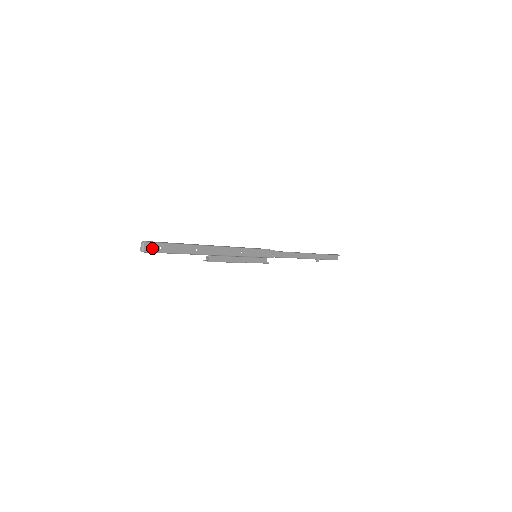
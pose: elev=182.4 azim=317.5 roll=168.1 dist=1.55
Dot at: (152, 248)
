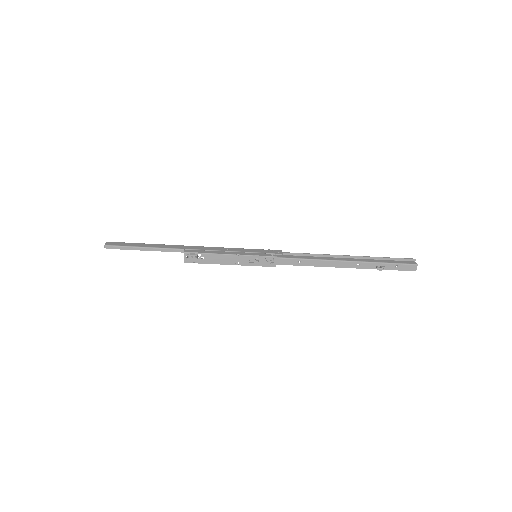
Dot at: (115, 244)
